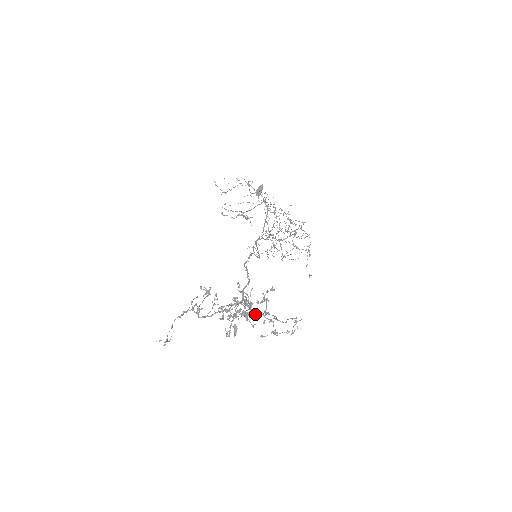
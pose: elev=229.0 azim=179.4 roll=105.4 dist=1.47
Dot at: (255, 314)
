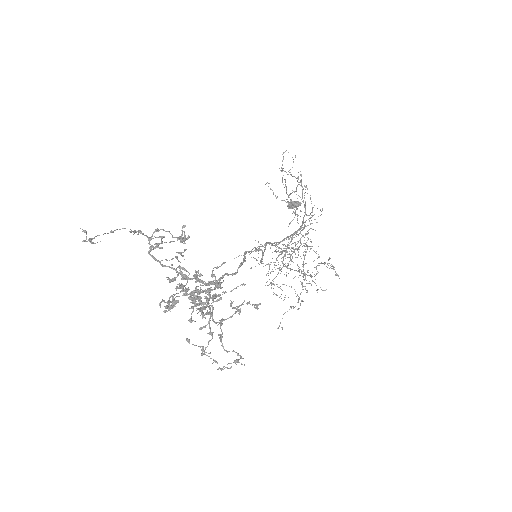
Dot at: (207, 311)
